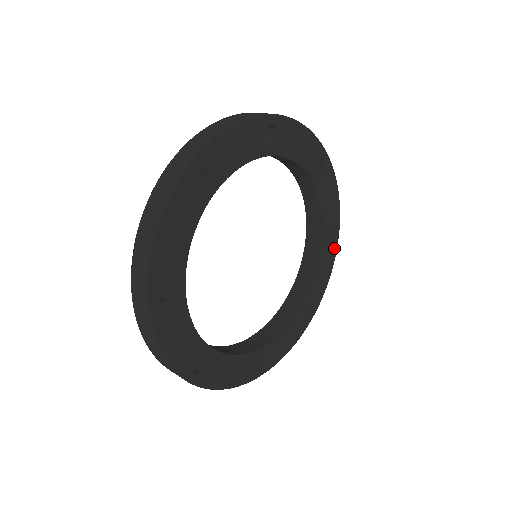
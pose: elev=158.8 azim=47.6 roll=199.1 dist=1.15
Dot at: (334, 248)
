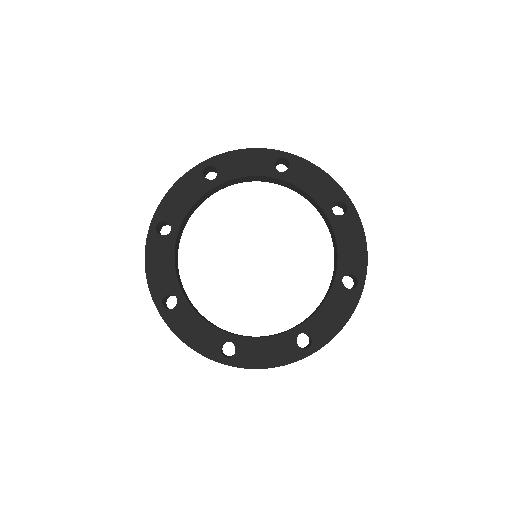
Dot at: (354, 296)
